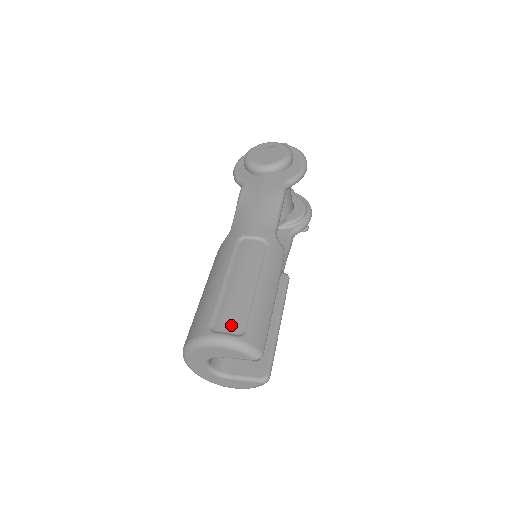
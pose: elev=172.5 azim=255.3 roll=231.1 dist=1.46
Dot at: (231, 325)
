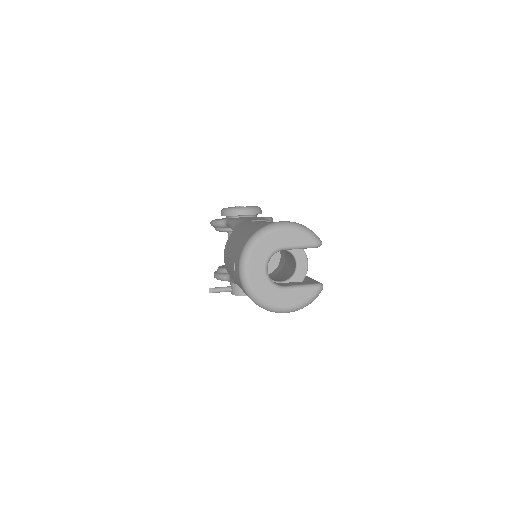
Dot at: occluded
